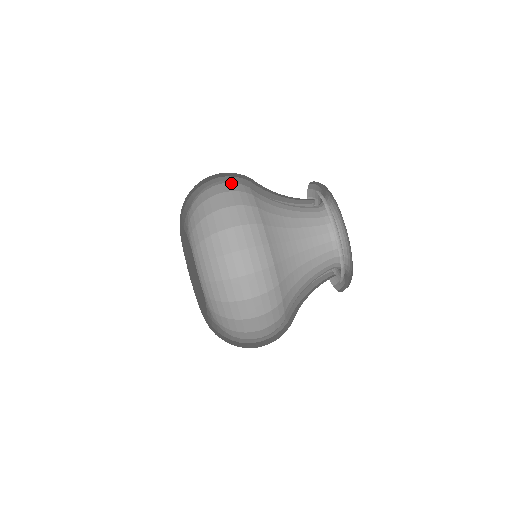
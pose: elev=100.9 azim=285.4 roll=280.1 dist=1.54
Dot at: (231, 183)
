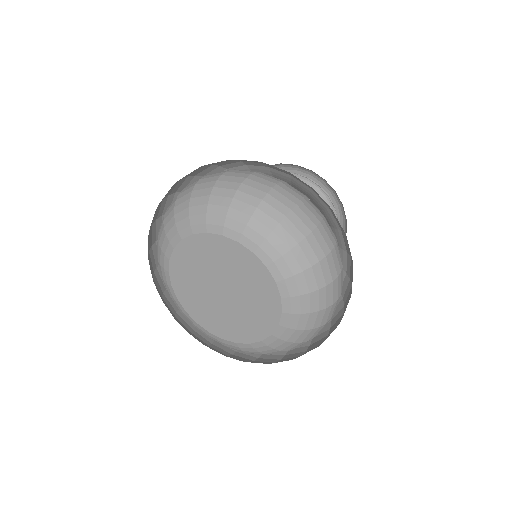
Dot at: (234, 169)
